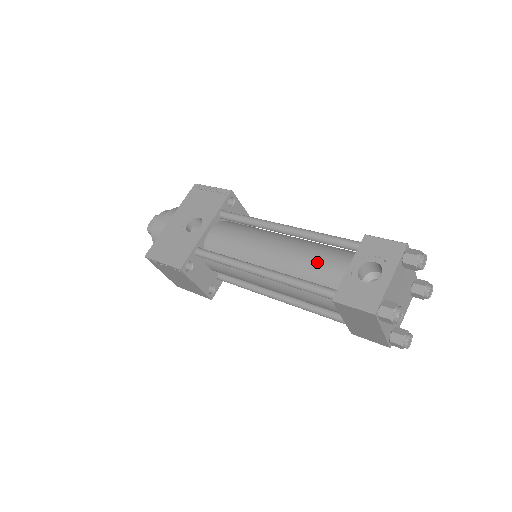
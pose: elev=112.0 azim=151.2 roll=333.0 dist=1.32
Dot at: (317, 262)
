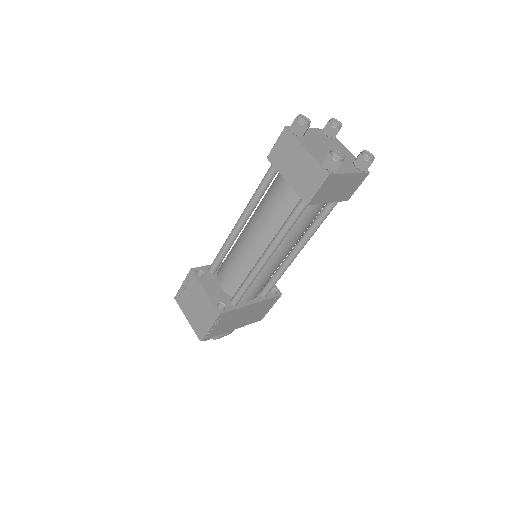
Dot at: occluded
